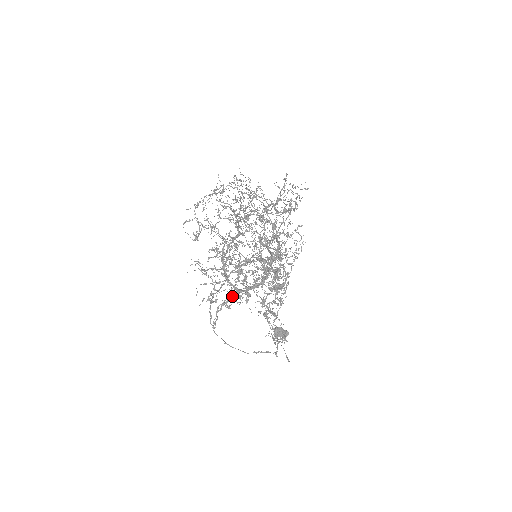
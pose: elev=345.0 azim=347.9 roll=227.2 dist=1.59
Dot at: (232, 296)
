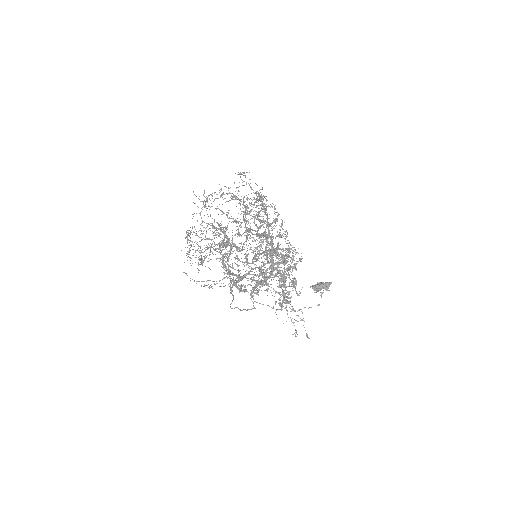
Dot at: (255, 287)
